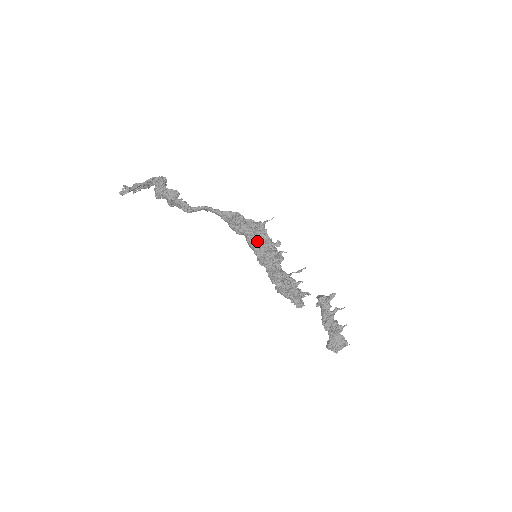
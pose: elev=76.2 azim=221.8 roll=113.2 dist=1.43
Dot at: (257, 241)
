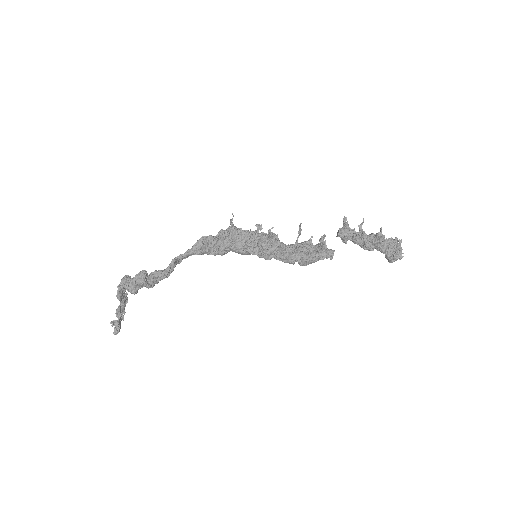
Dot at: (242, 243)
